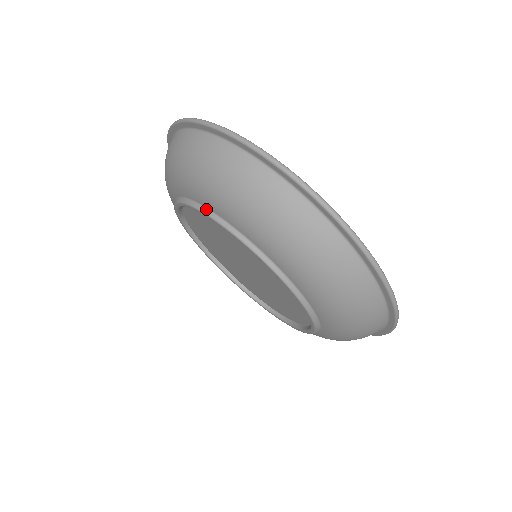
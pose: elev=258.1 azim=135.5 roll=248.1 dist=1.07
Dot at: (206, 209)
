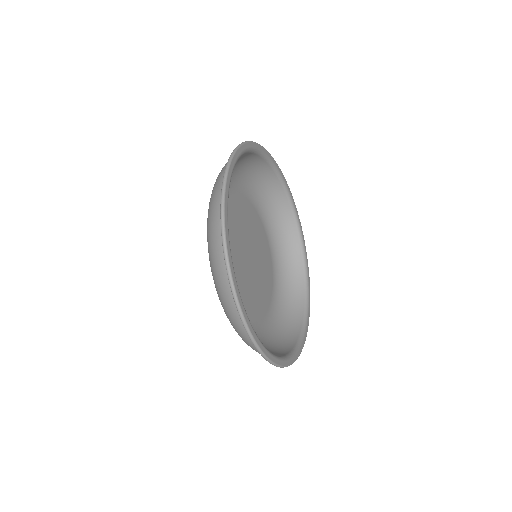
Dot at: occluded
